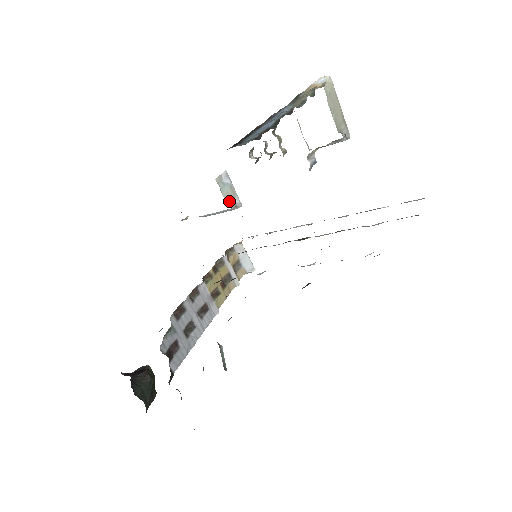
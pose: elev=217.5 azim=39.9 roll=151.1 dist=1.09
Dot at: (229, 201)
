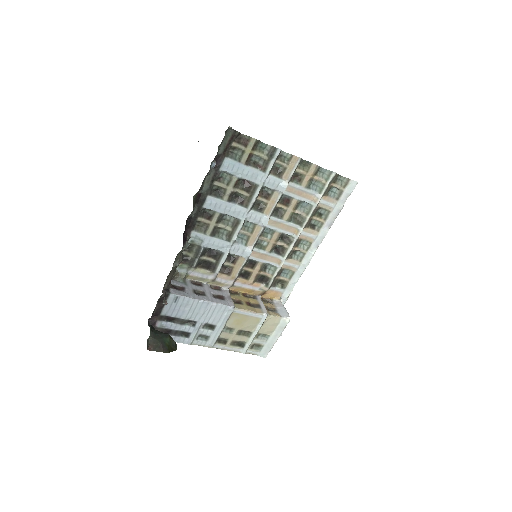
Dot at: occluded
